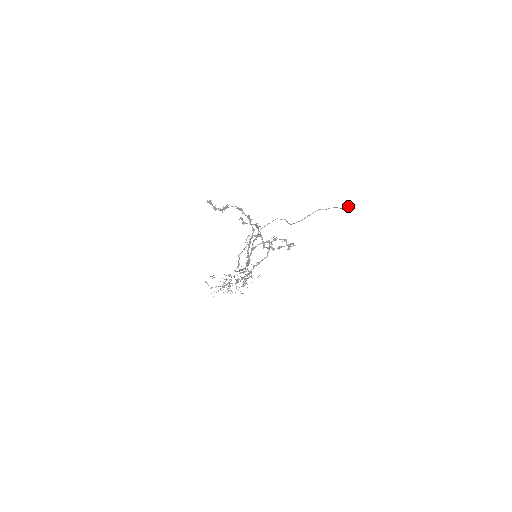
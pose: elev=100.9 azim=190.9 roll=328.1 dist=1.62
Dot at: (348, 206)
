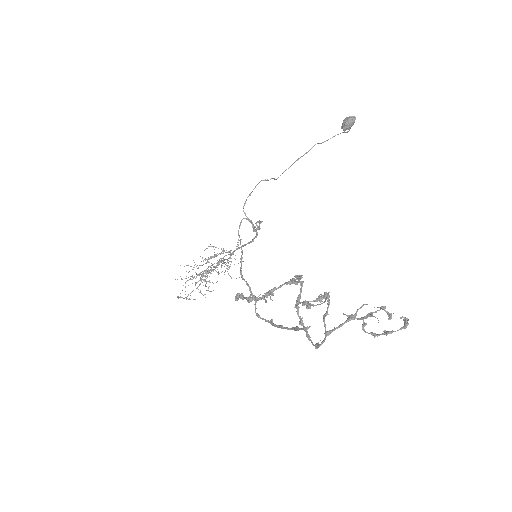
Dot at: (348, 123)
